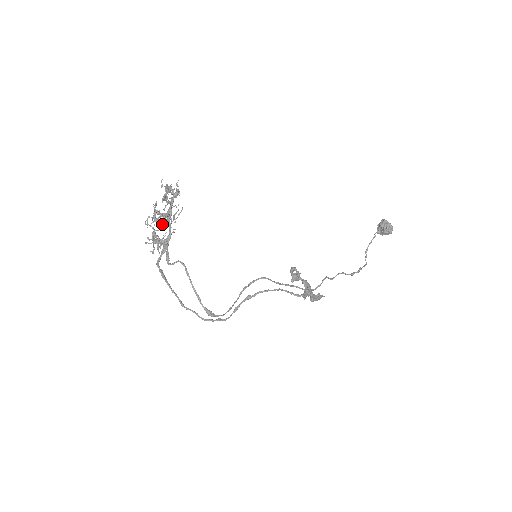
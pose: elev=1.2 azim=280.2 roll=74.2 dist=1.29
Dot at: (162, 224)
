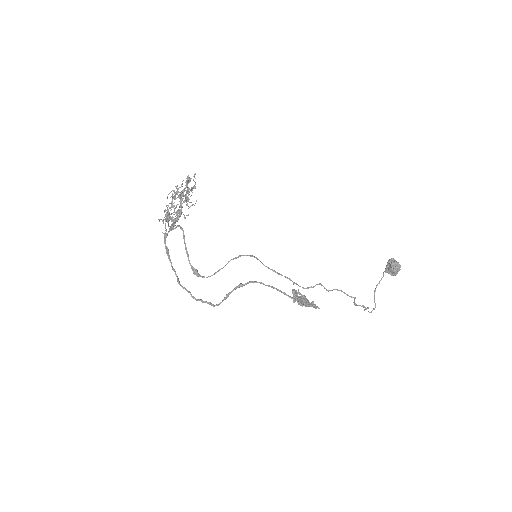
Dot at: (176, 206)
